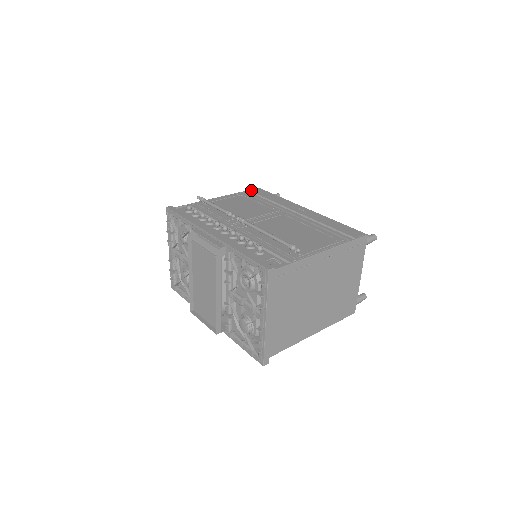
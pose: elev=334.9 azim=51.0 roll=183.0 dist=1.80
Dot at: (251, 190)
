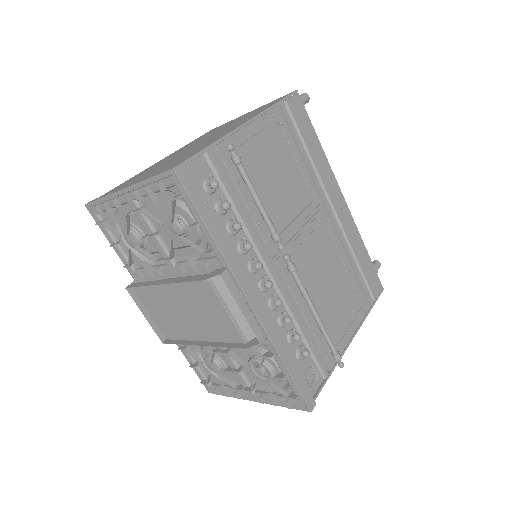
Dot at: (289, 100)
